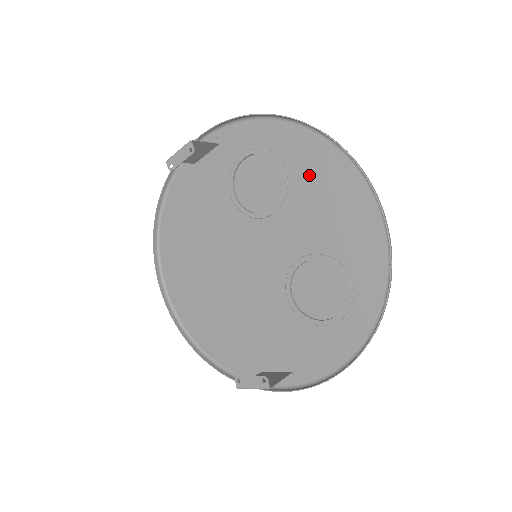
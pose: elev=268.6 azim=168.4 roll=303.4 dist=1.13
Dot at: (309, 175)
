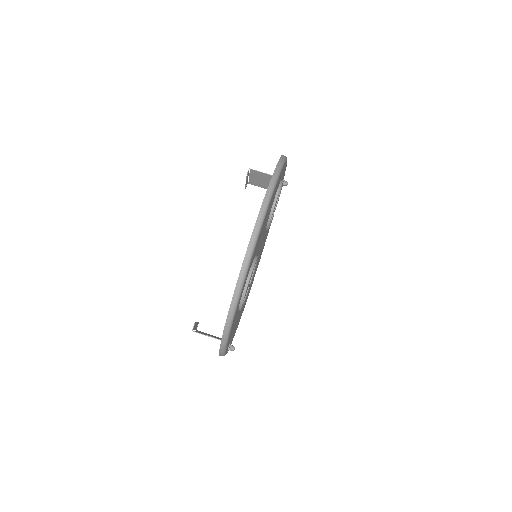
Dot at: occluded
